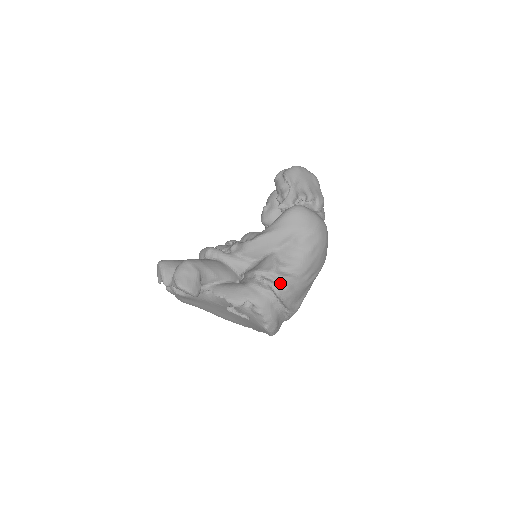
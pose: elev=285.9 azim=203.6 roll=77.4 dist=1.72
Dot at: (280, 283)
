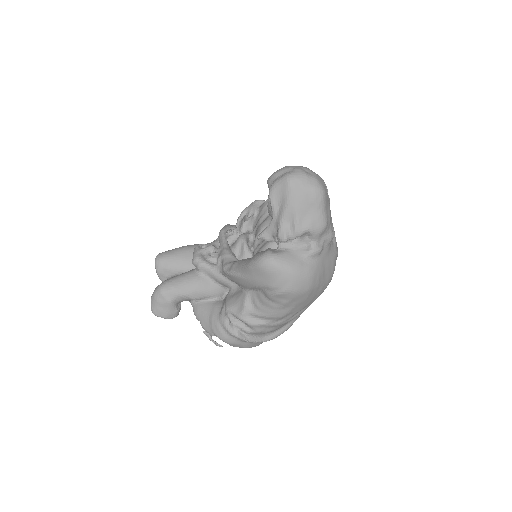
Dot at: (249, 327)
